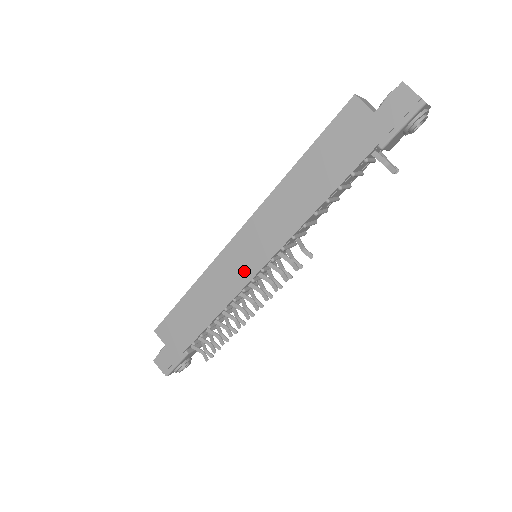
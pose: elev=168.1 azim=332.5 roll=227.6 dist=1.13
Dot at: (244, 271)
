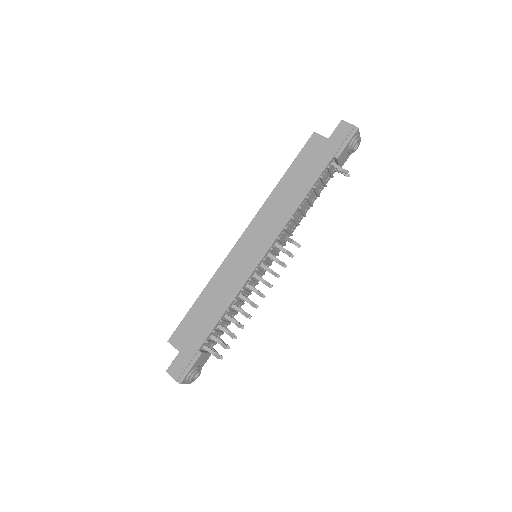
Dot at: (249, 262)
